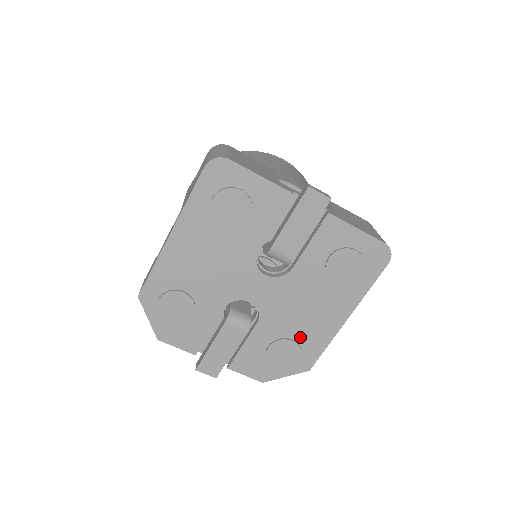
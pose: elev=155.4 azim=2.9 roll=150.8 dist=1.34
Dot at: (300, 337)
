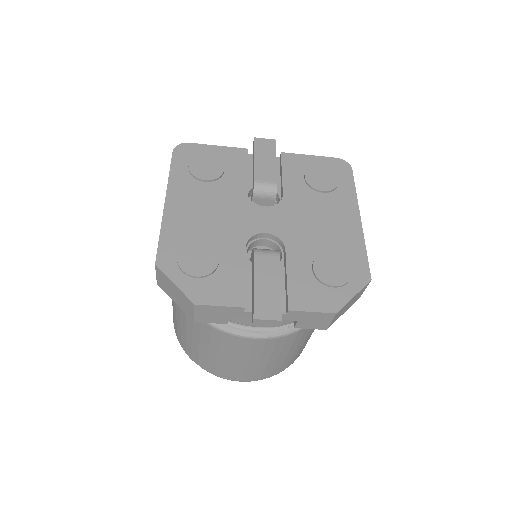
Dot at: (334, 249)
